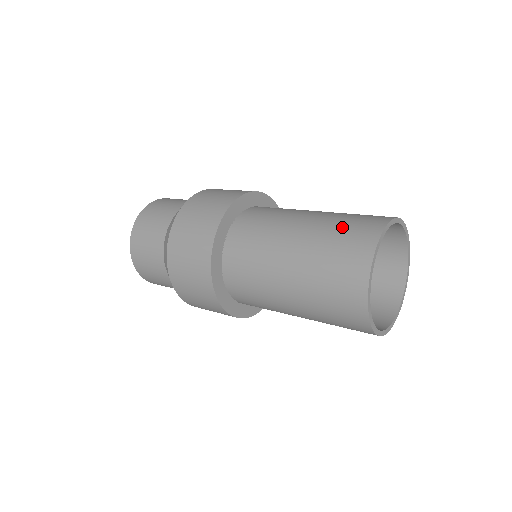
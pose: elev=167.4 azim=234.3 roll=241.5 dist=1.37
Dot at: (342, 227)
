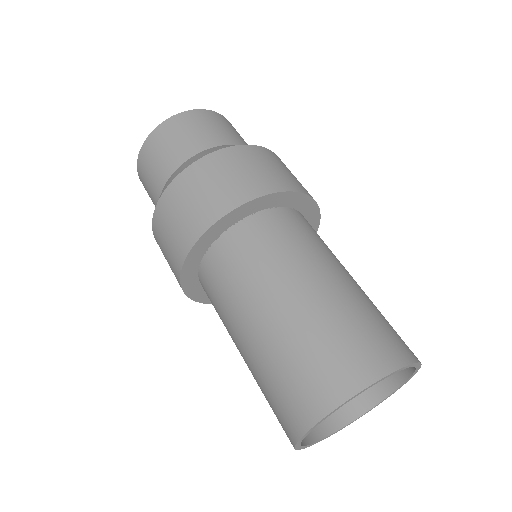
Dot at: (292, 368)
